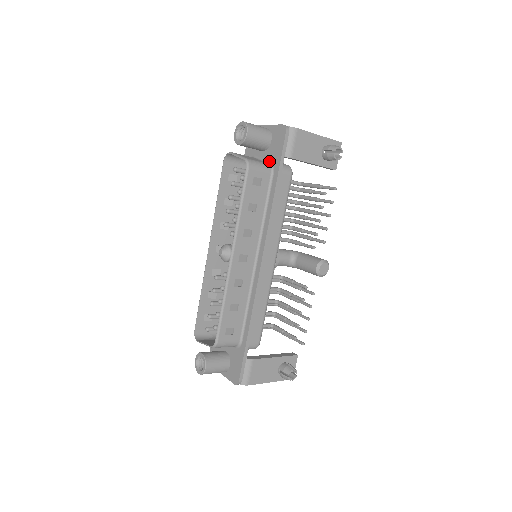
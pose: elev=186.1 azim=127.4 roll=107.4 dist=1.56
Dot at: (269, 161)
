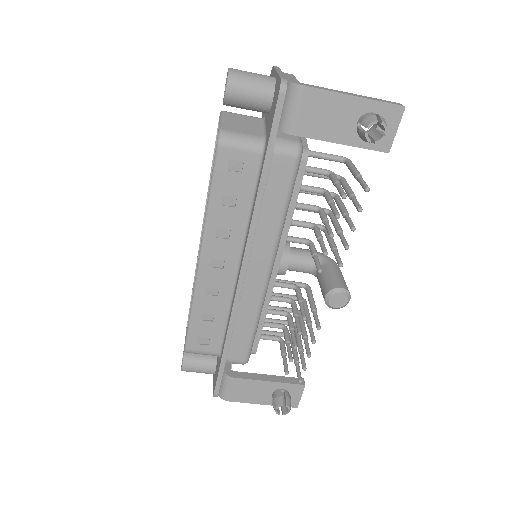
Dot at: (266, 133)
